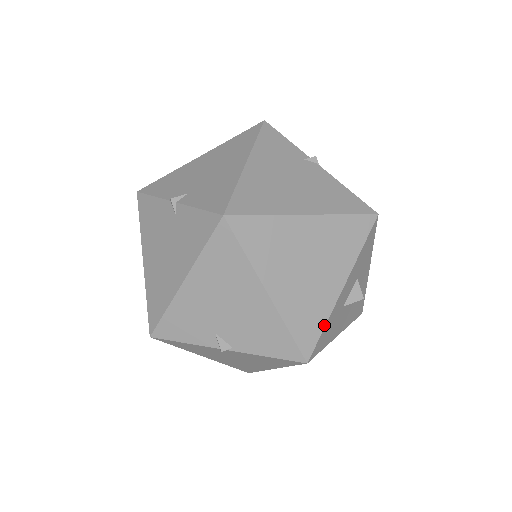
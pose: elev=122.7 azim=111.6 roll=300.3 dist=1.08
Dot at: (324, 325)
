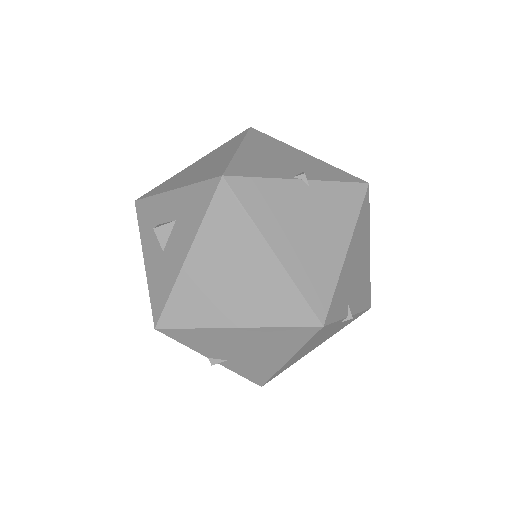
Dot at: occluded
